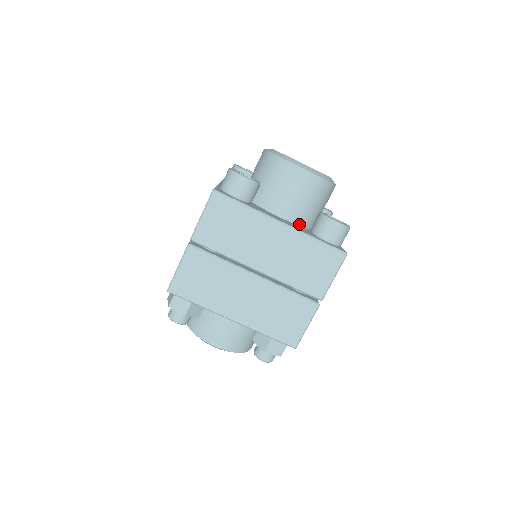
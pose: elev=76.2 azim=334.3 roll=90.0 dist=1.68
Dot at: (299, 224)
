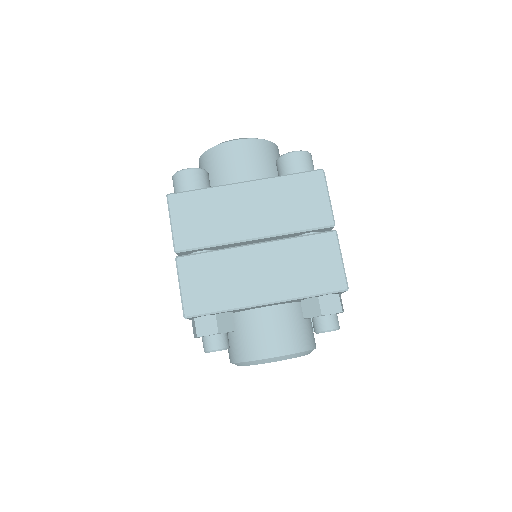
Dot at: occluded
